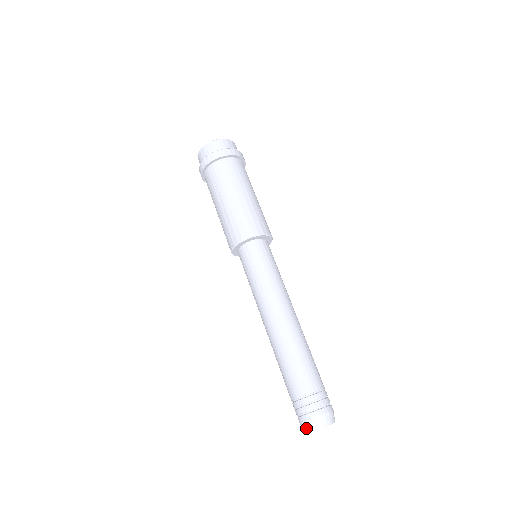
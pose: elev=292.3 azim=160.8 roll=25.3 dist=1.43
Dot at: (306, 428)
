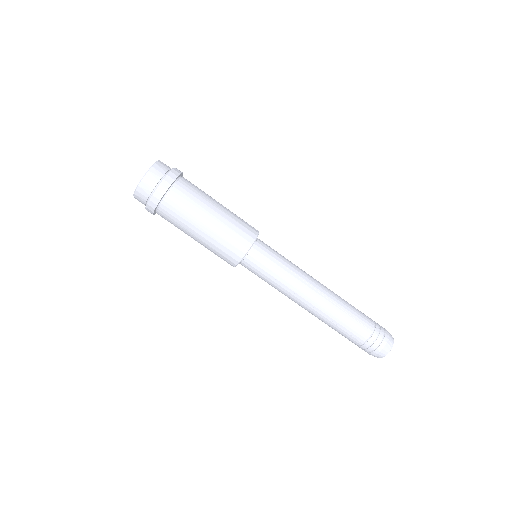
Dot at: (374, 356)
